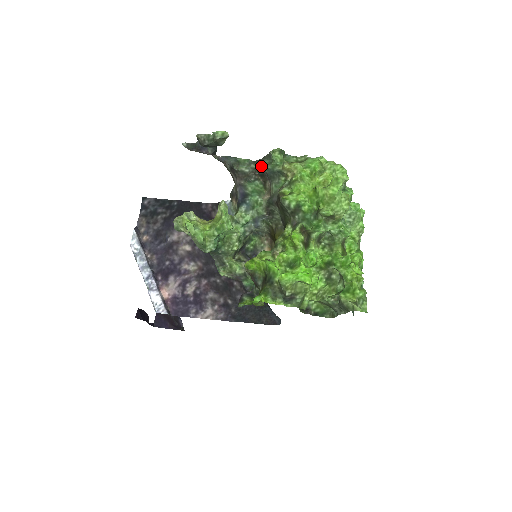
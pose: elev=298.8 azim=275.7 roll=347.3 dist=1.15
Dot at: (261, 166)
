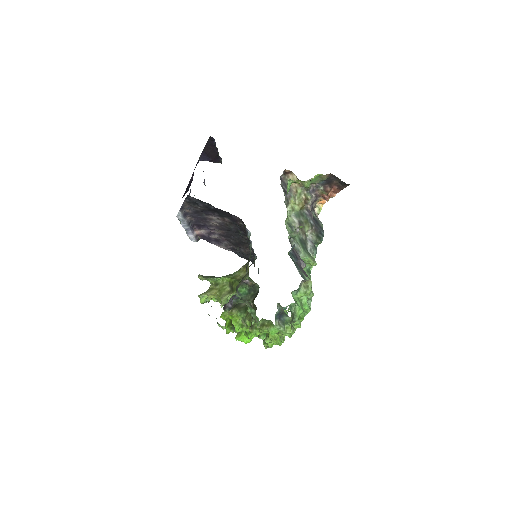
Dot at: occluded
